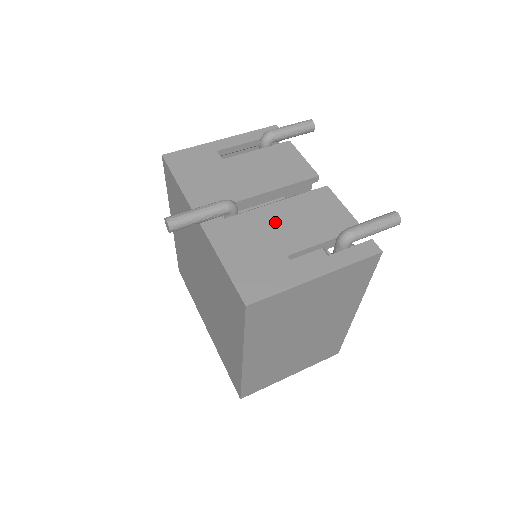
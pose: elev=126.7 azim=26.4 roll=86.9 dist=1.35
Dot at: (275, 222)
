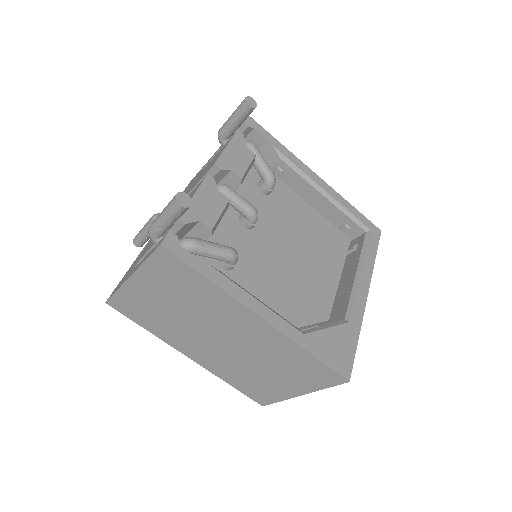
Dot at: occluded
